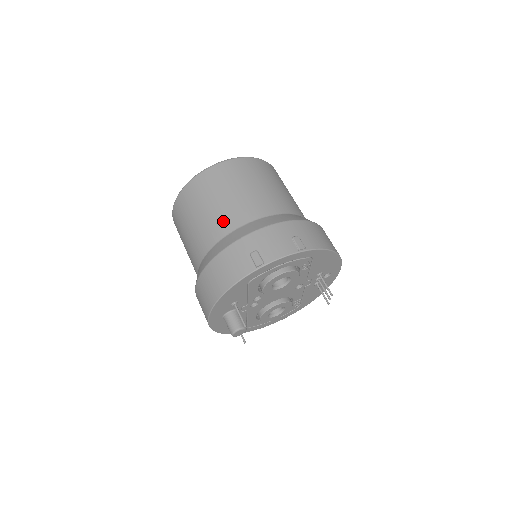
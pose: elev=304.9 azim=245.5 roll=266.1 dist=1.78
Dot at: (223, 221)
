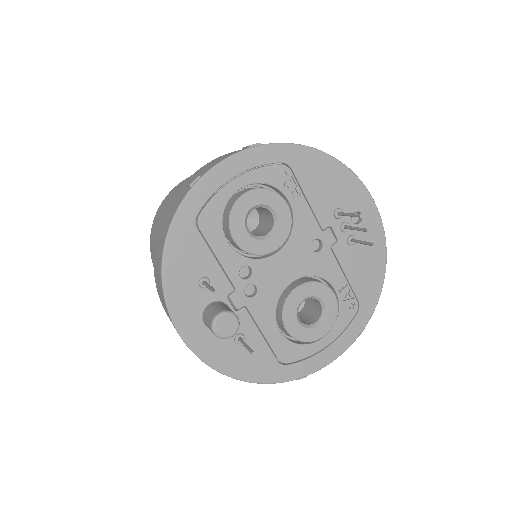
Dot at: occluded
